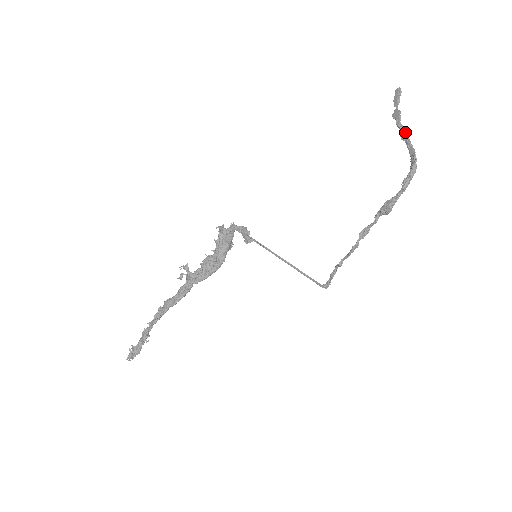
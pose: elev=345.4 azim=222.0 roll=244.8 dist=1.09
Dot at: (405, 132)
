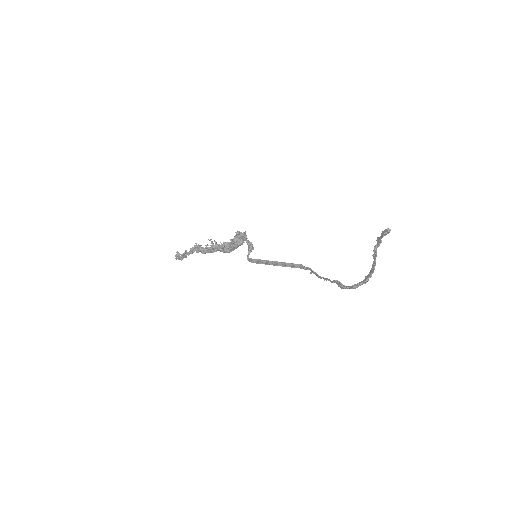
Dot at: (376, 256)
